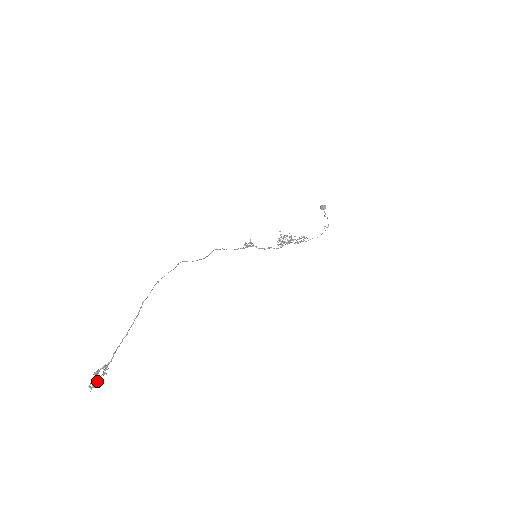
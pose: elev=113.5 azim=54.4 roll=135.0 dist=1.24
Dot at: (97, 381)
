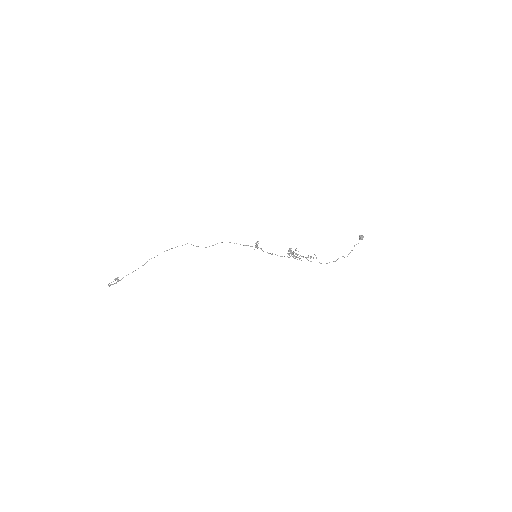
Dot at: occluded
